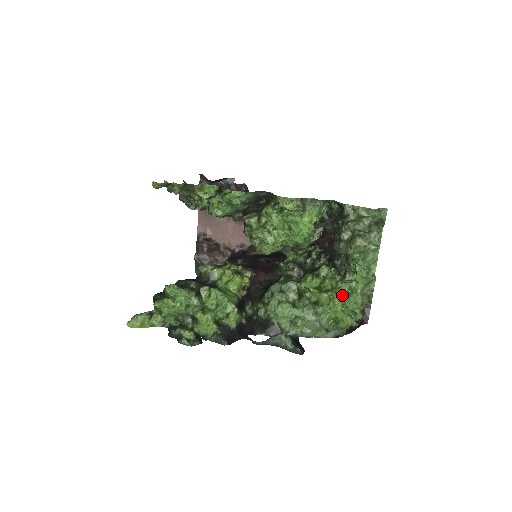
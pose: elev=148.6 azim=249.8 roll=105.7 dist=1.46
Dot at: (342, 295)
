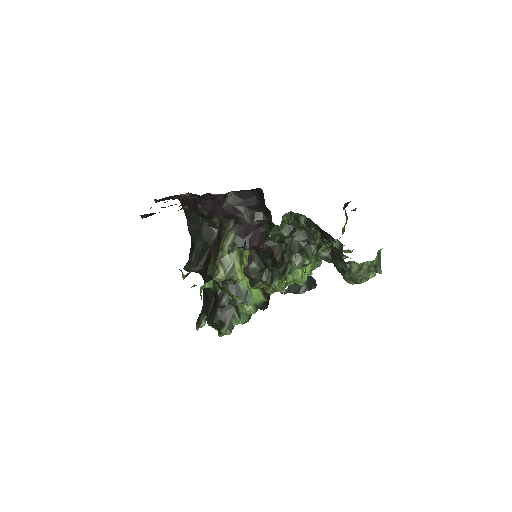
Dot at: occluded
